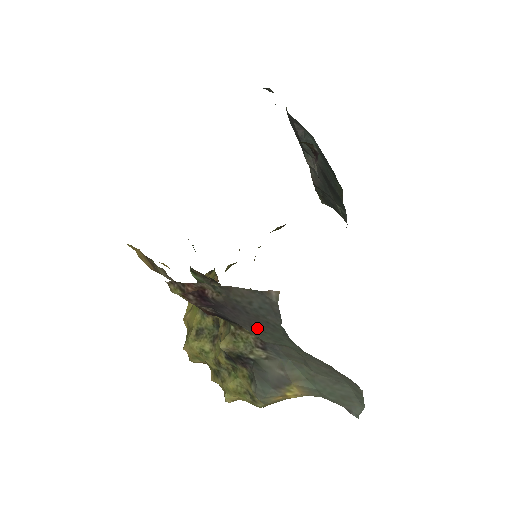
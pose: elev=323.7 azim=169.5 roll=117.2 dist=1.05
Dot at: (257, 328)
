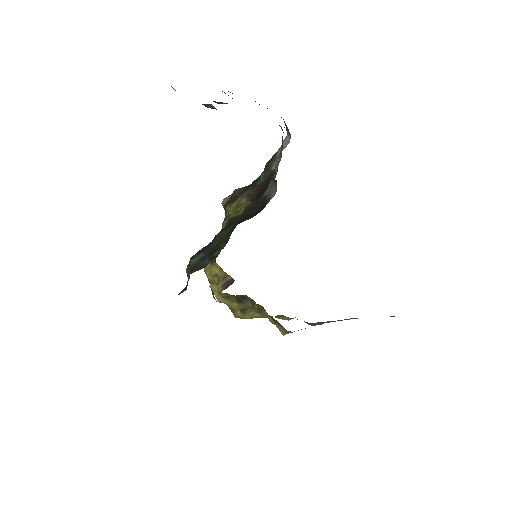
Dot at: occluded
